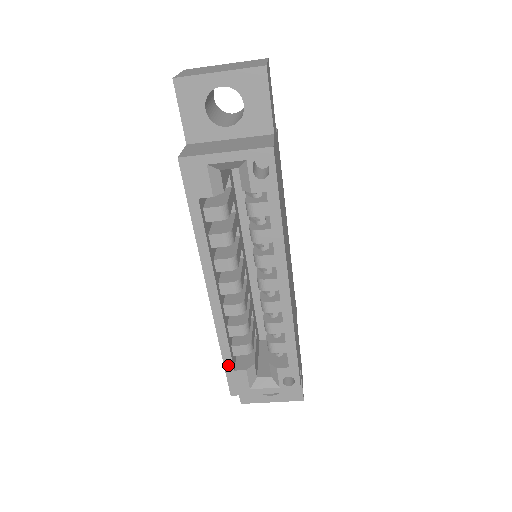
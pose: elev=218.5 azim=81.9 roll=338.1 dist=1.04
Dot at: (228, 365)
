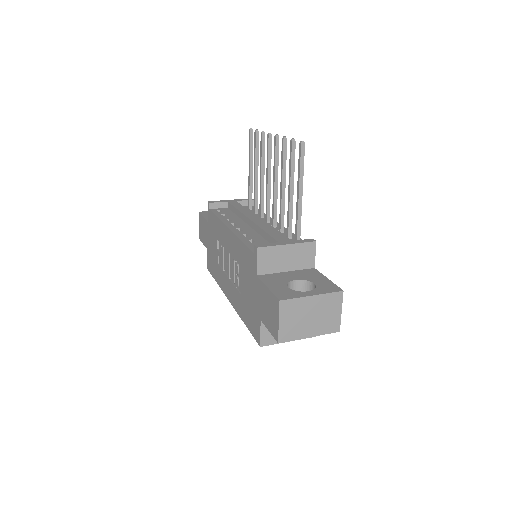
Dot at: occluded
